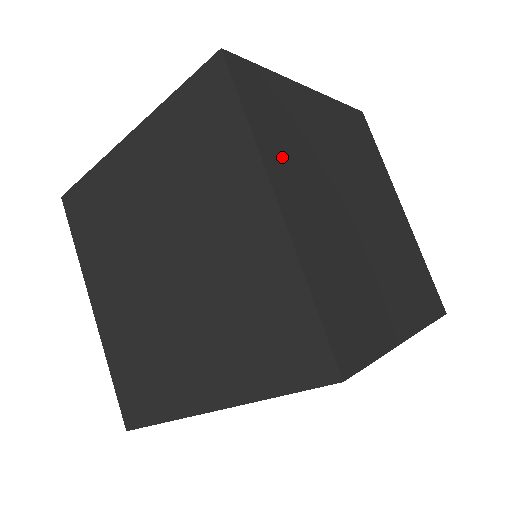
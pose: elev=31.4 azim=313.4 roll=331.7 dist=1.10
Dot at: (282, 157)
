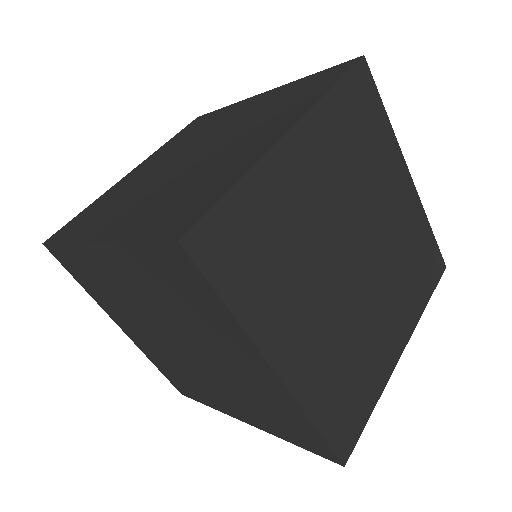
Dot at: (272, 308)
